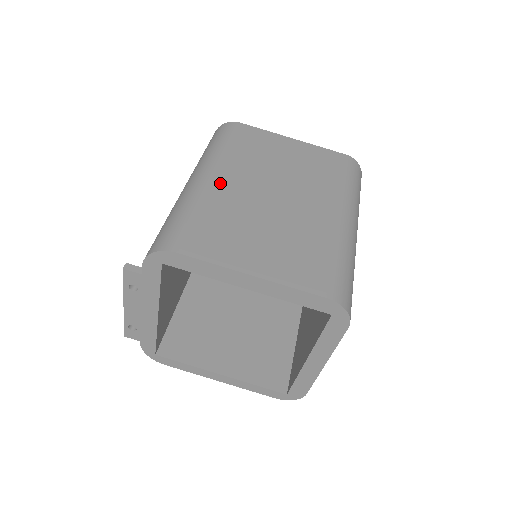
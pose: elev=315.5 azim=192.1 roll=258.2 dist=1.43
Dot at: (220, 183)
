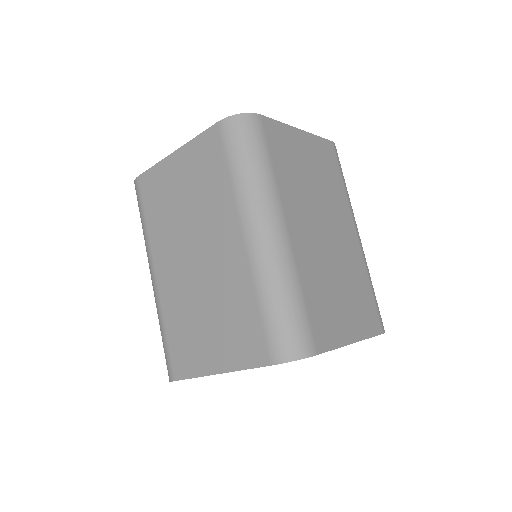
Dot at: (162, 280)
